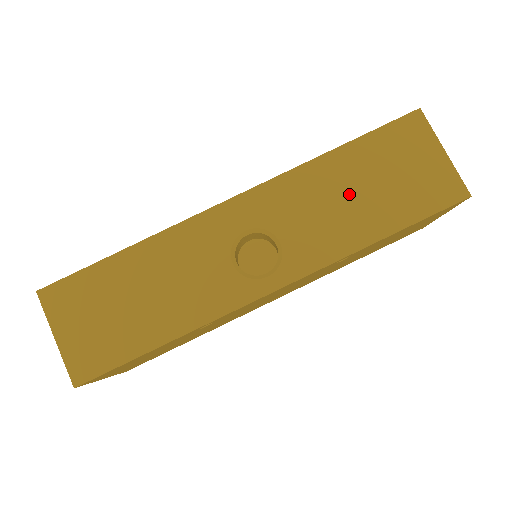
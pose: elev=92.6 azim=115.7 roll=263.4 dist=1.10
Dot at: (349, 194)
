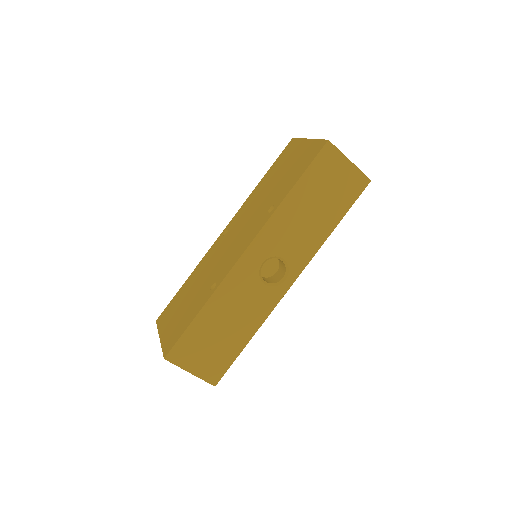
Dot at: (309, 213)
